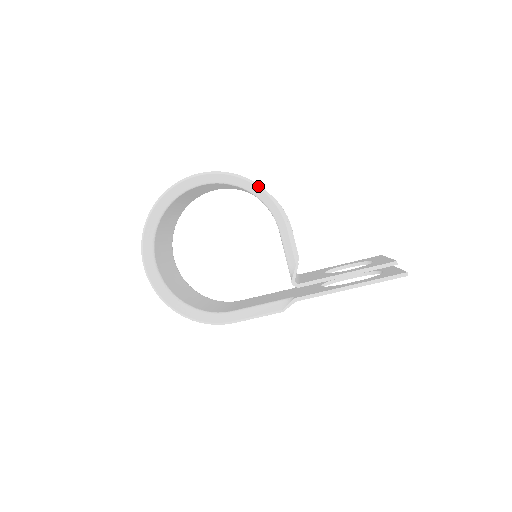
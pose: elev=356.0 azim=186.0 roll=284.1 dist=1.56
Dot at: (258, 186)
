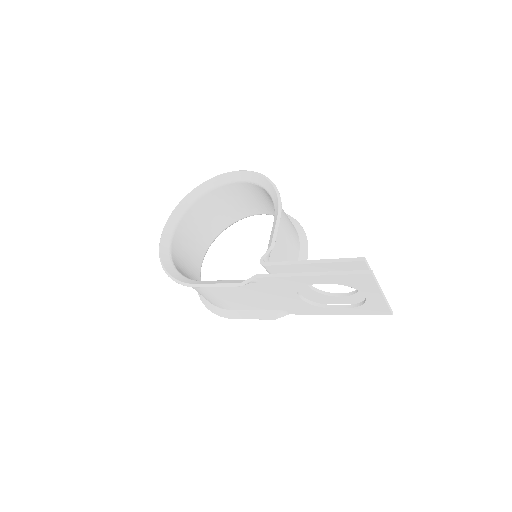
Dot at: (271, 182)
